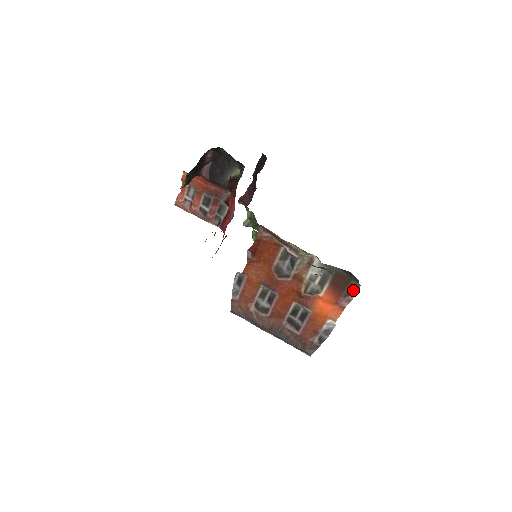
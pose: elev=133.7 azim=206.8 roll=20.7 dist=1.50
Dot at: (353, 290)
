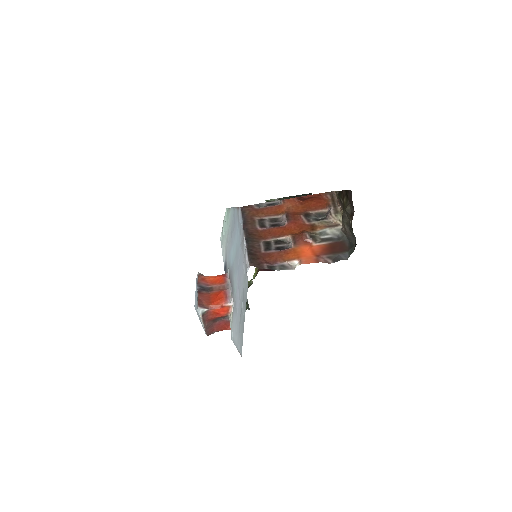
Dot at: (339, 258)
